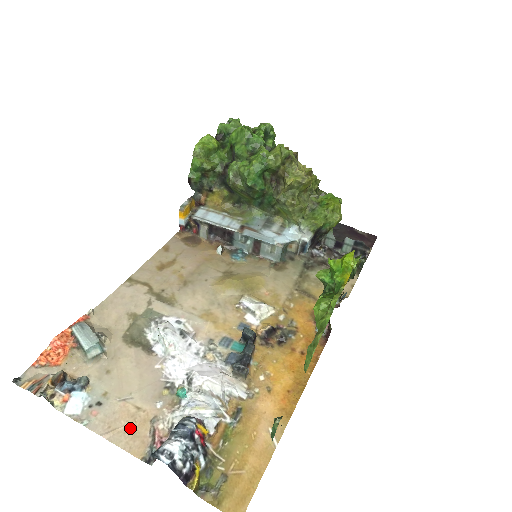
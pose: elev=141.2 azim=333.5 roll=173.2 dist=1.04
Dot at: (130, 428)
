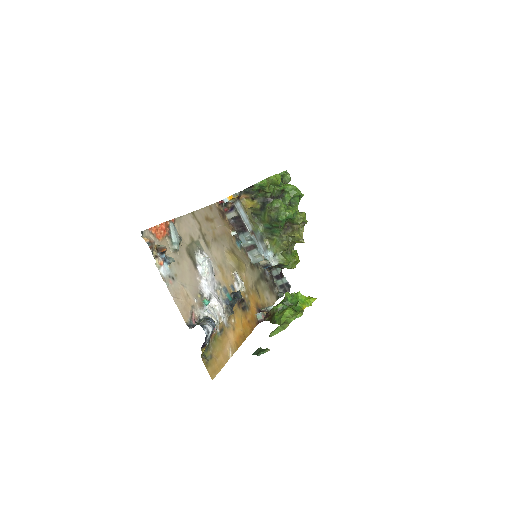
Dot at: (184, 303)
